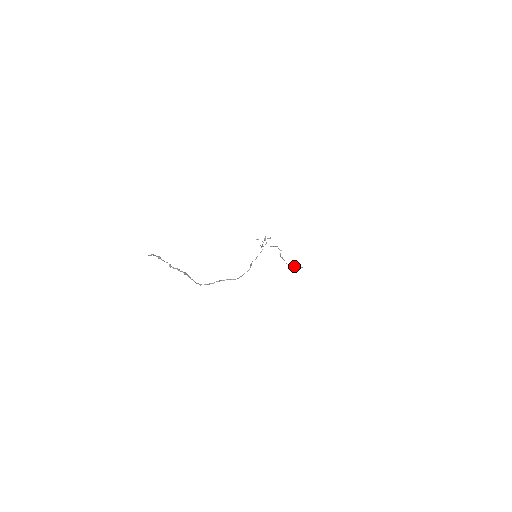
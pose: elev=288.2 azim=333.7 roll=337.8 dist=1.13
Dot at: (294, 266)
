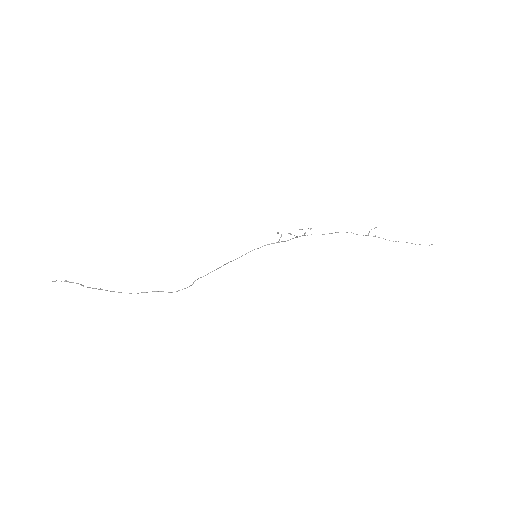
Dot at: (411, 243)
